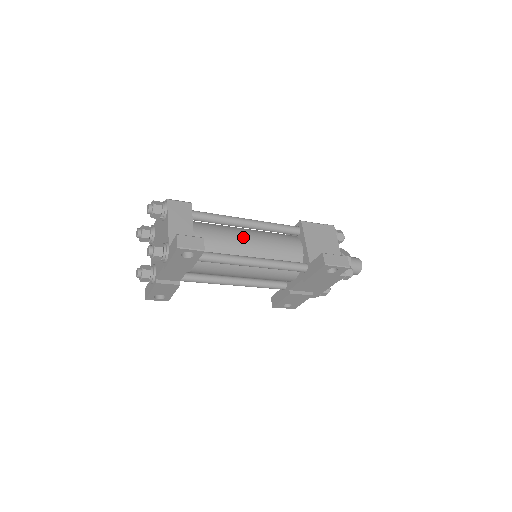
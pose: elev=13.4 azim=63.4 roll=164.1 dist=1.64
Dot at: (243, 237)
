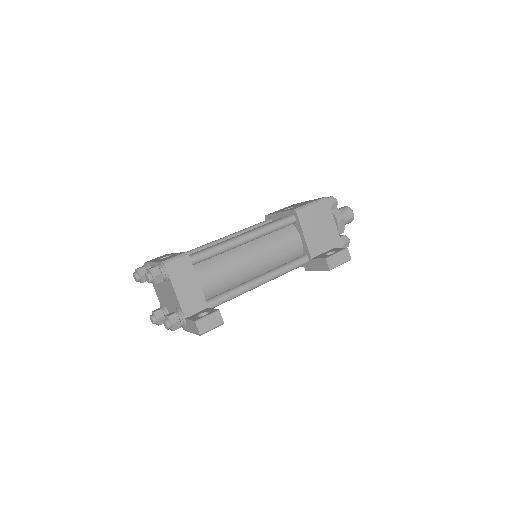
Dot at: (245, 260)
